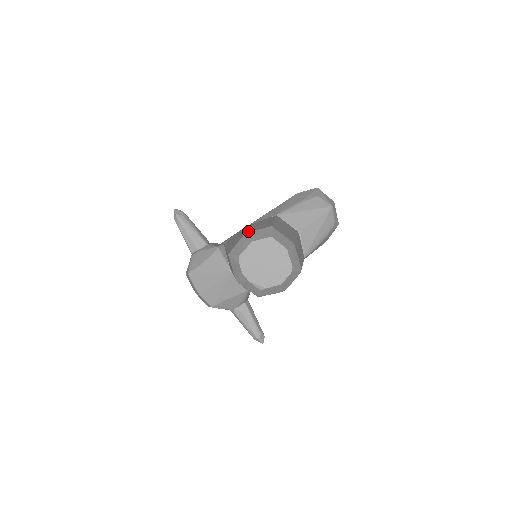
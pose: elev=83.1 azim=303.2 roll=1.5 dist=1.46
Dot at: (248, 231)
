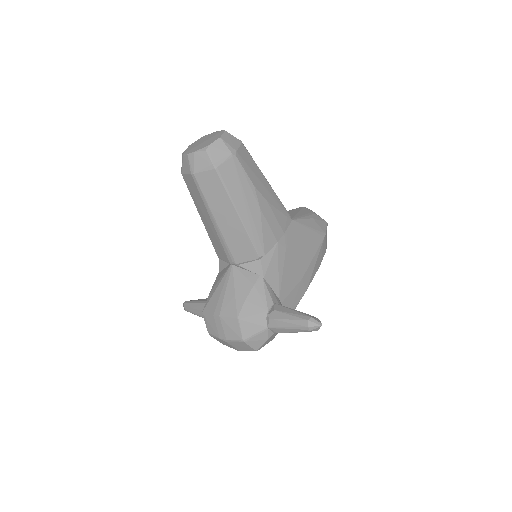
Dot at: occluded
